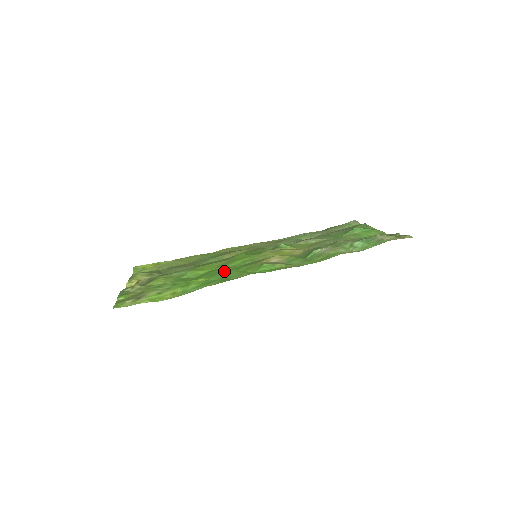
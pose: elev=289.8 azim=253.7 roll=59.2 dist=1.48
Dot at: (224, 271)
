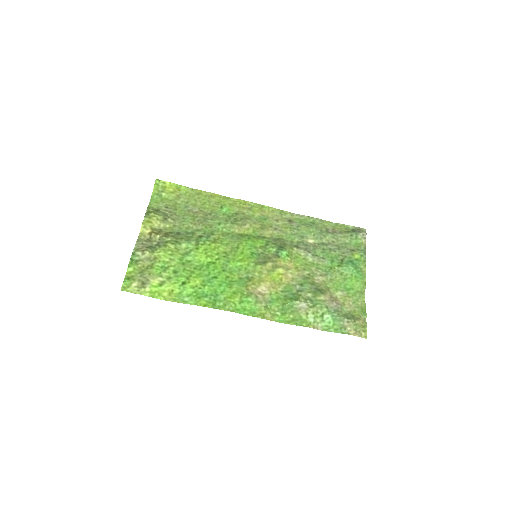
Dot at: (219, 279)
